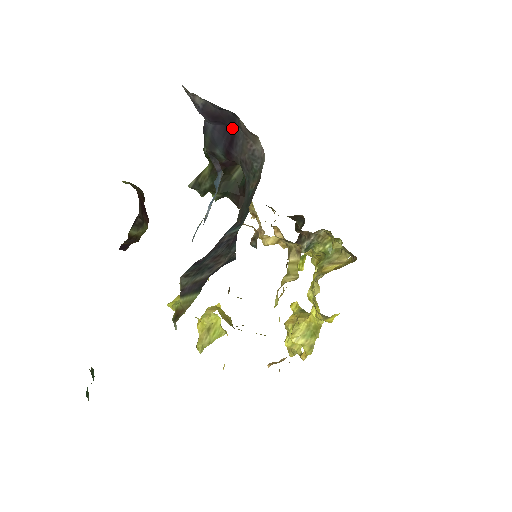
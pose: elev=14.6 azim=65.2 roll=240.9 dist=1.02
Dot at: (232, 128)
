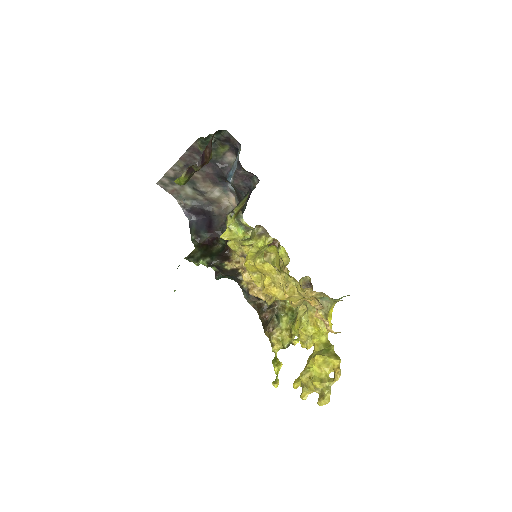
Dot at: (209, 217)
